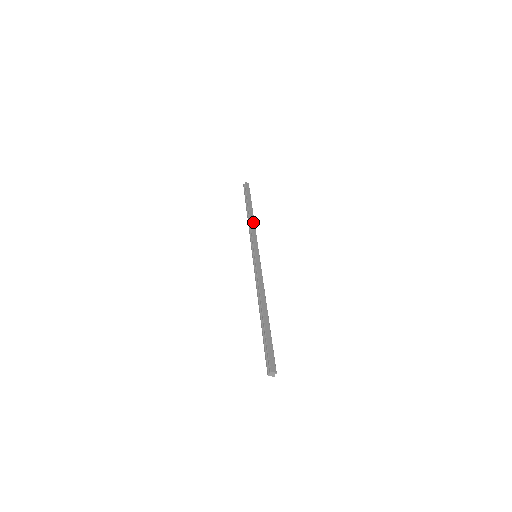
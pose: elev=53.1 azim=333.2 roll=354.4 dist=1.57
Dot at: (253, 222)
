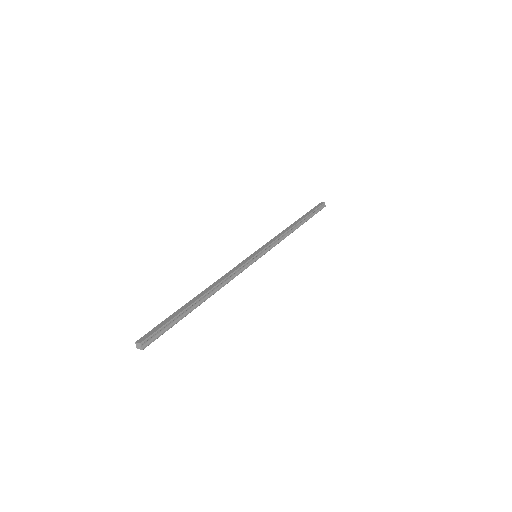
Dot at: (286, 230)
